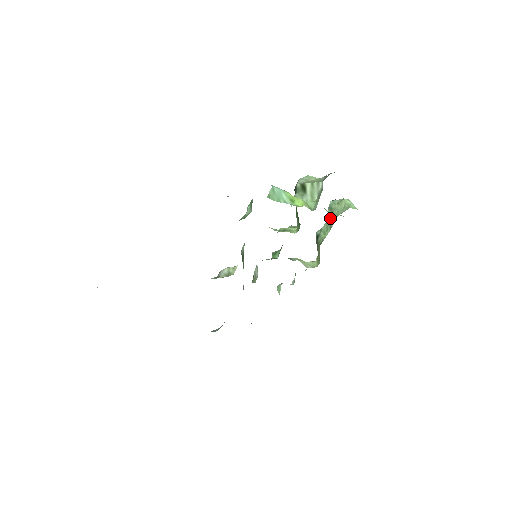
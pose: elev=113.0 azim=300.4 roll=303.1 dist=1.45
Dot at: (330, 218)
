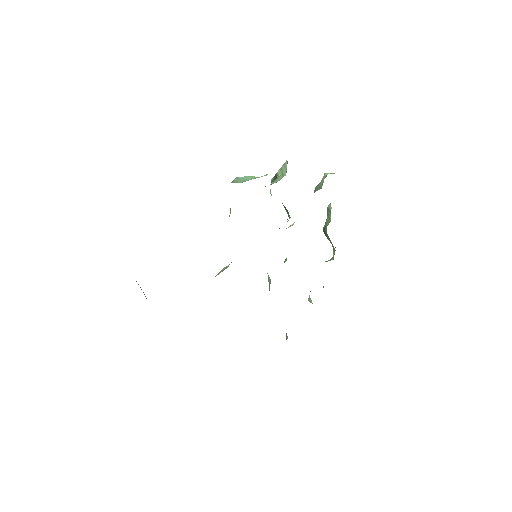
Dot at: (327, 207)
